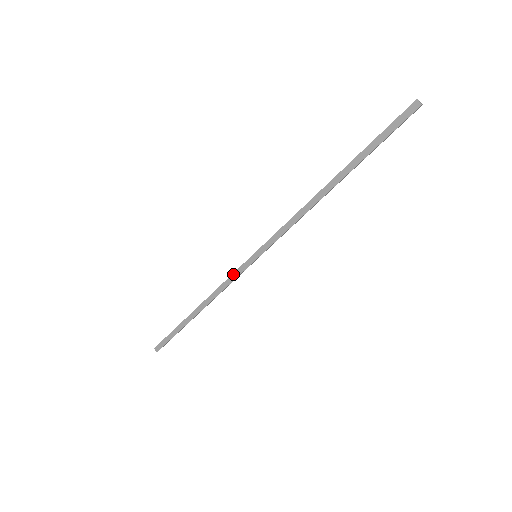
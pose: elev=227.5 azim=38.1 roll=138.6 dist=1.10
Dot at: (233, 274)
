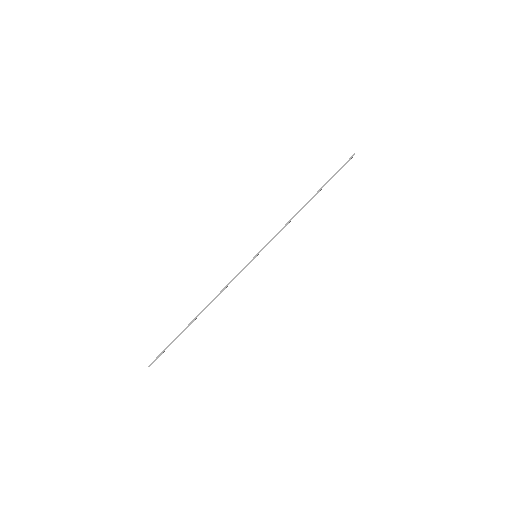
Dot at: (237, 274)
